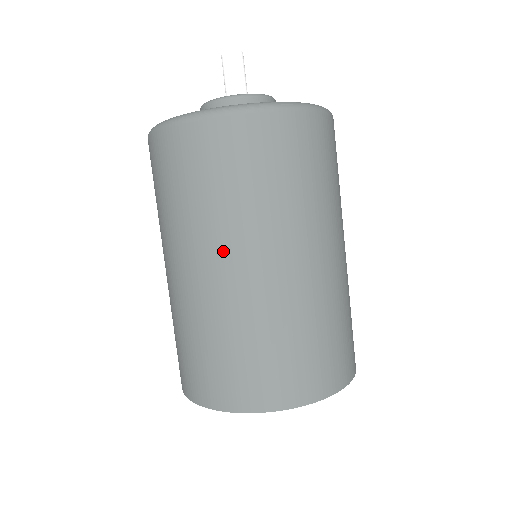
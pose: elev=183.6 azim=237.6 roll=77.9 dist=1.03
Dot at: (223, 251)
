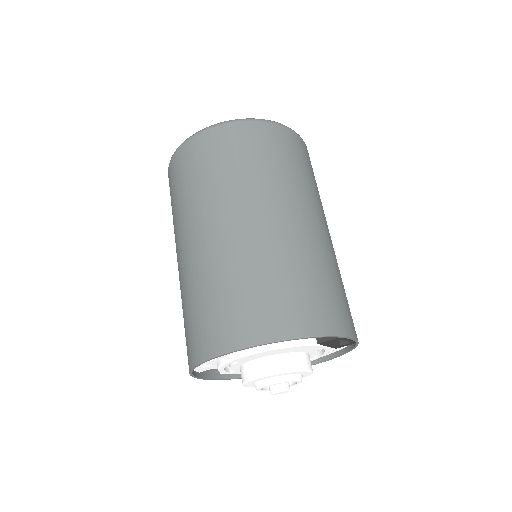
Dot at: (229, 210)
